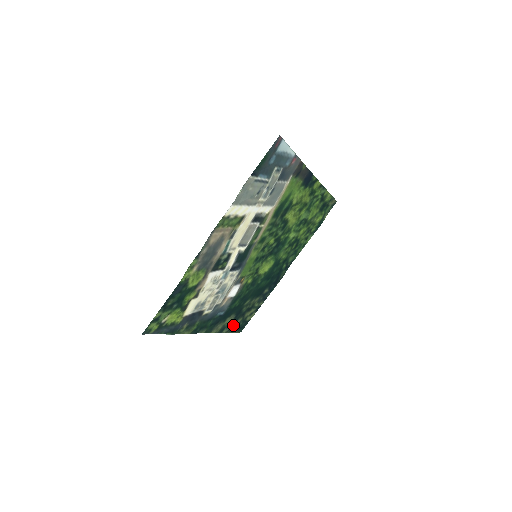
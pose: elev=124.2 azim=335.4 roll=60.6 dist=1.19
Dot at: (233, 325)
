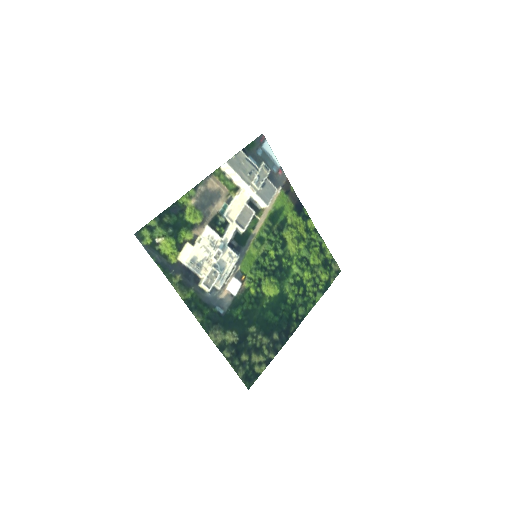
Dot at: (236, 356)
